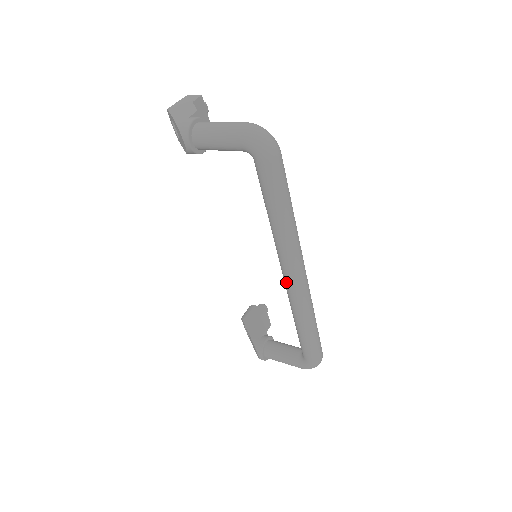
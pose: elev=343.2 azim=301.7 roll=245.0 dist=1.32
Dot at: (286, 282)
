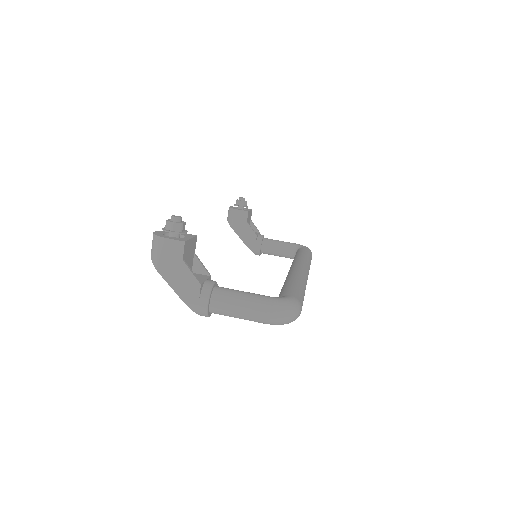
Dot at: occluded
